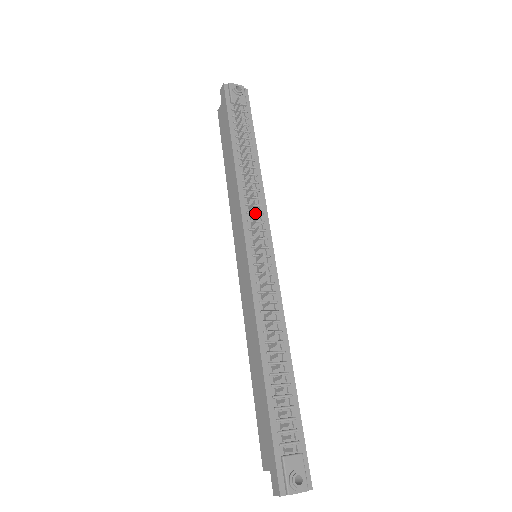
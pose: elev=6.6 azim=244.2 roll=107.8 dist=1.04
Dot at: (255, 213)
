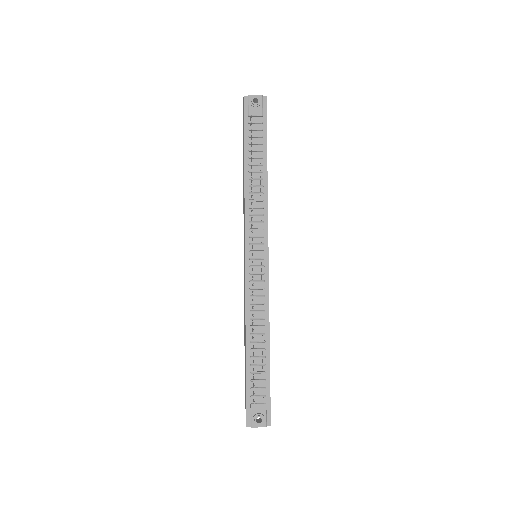
Dot at: (256, 222)
